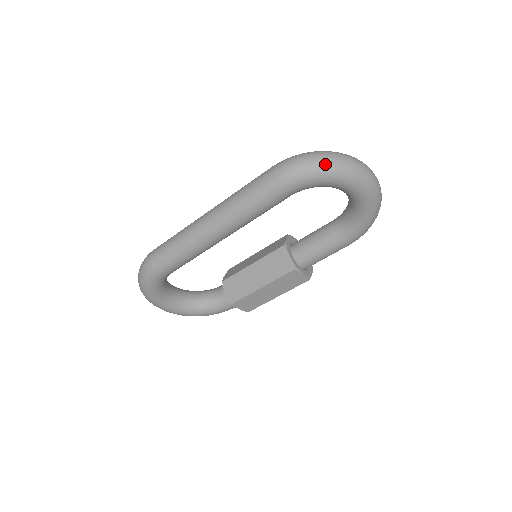
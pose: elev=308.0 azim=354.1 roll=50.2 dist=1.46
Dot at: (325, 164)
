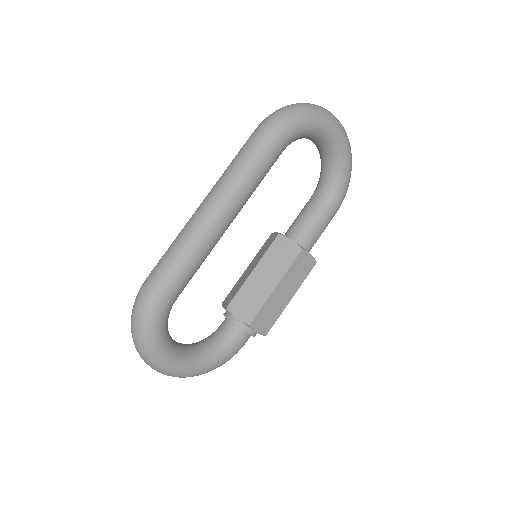
Dot at: (305, 107)
